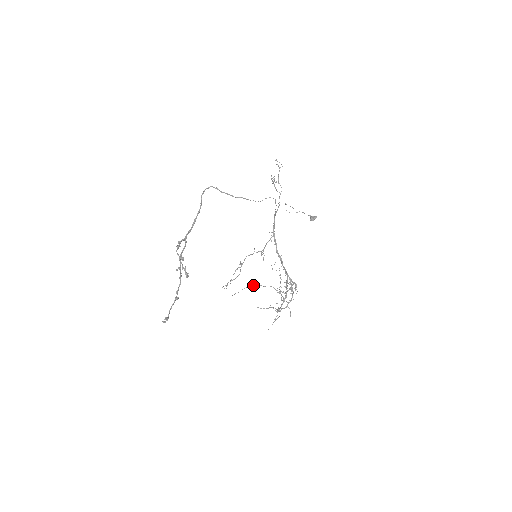
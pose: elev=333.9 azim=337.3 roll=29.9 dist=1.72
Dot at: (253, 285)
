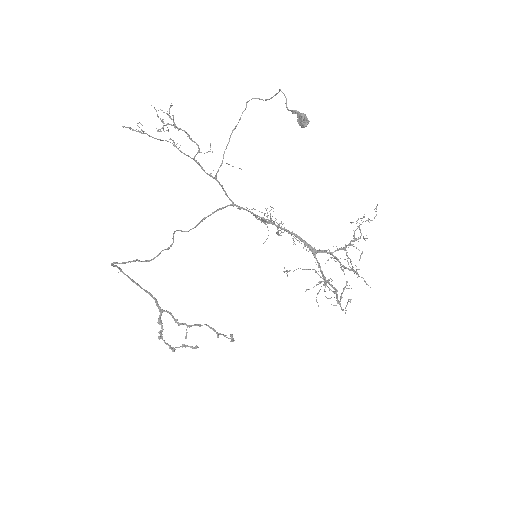
Dot at: (289, 271)
